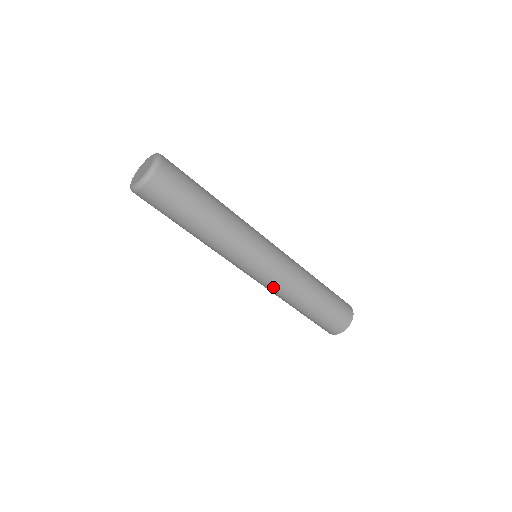
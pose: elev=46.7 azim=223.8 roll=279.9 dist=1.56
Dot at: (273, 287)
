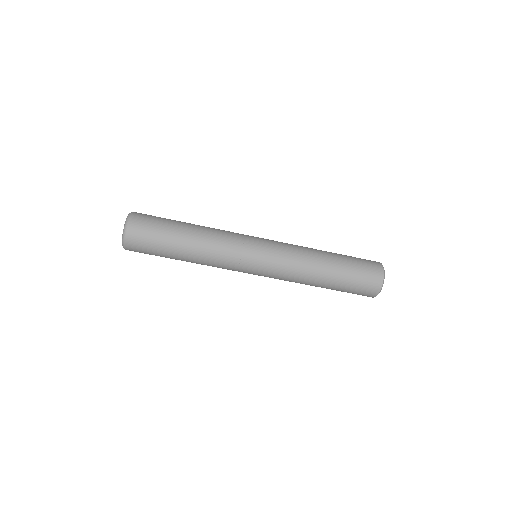
Dot at: (285, 266)
